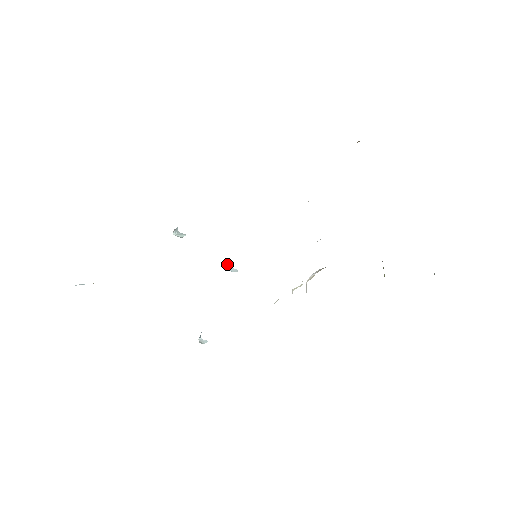
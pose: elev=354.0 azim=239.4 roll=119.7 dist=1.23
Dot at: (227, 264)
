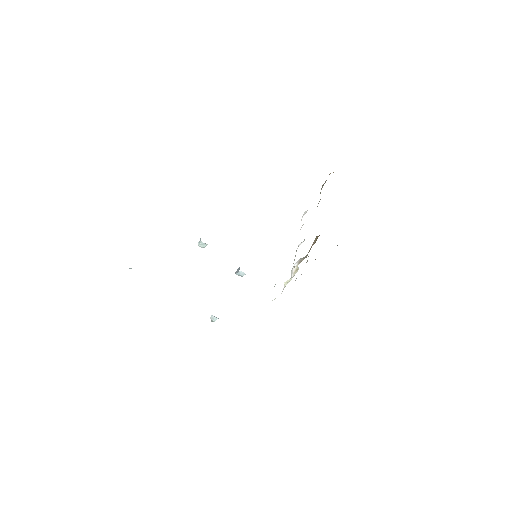
Dot at: (238, 270)
